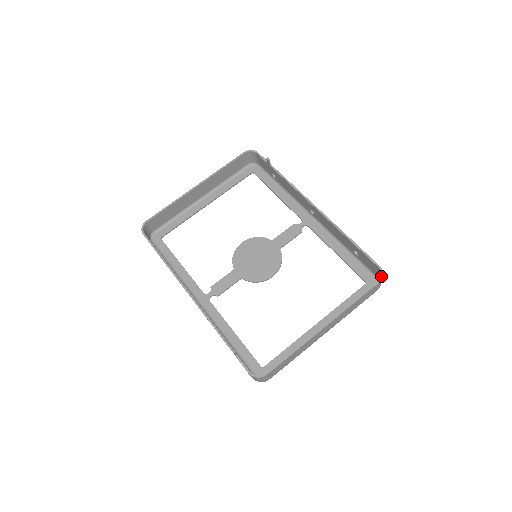
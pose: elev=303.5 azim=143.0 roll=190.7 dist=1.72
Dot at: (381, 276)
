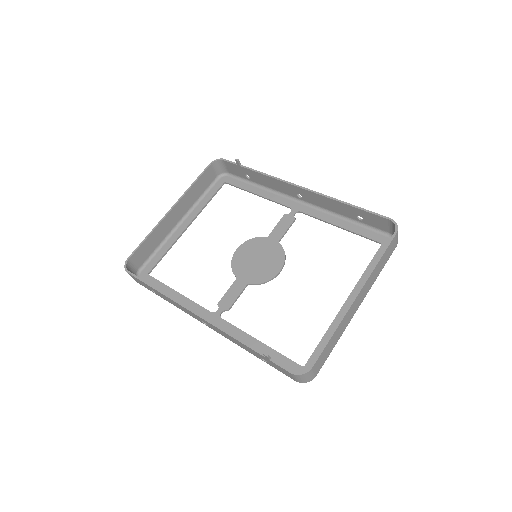
Dot at: (396, 227)
